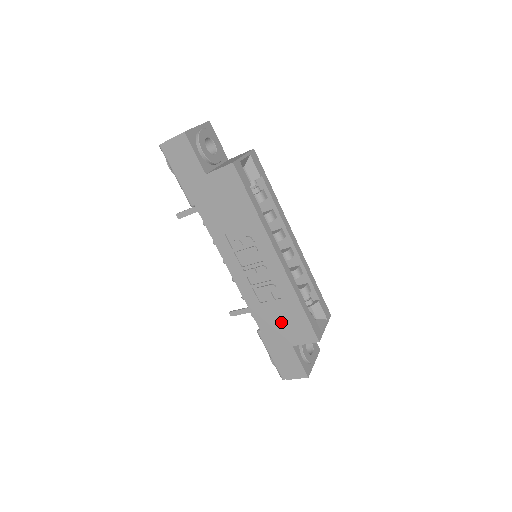
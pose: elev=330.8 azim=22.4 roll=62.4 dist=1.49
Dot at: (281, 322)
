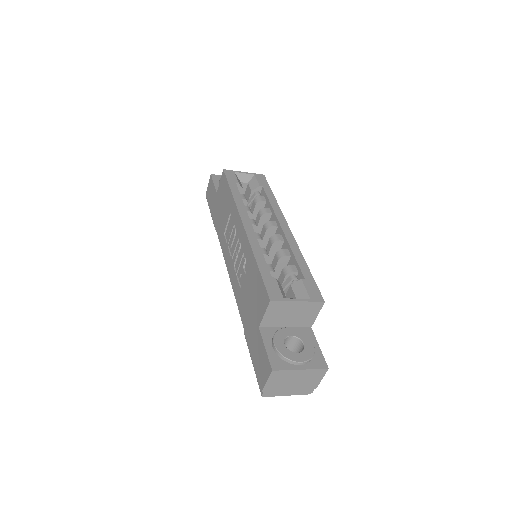
Dot at: (250, 299)
